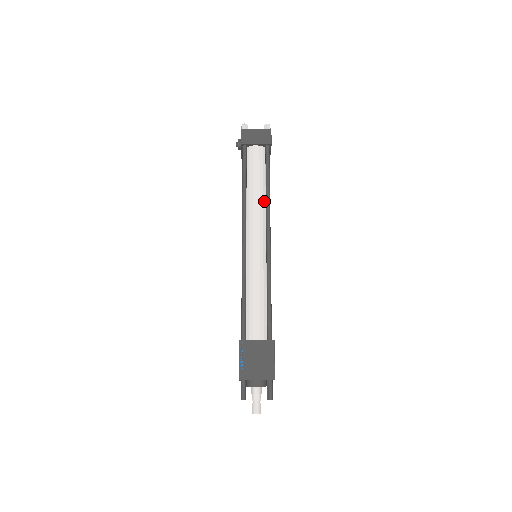
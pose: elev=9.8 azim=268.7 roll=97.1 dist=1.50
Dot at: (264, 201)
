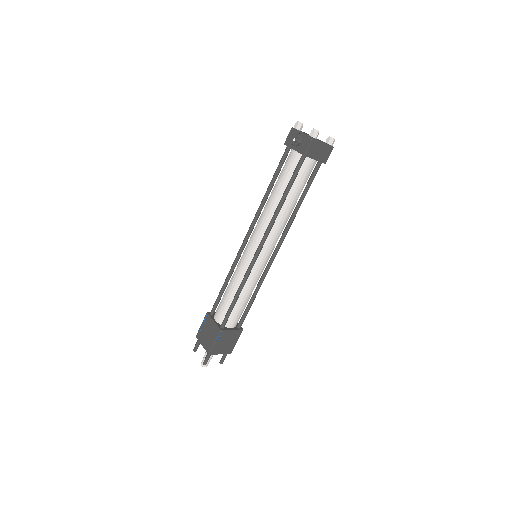
Dot at: (289, 216)
